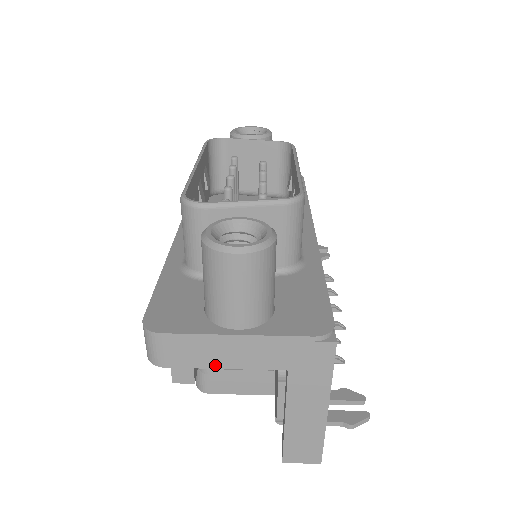
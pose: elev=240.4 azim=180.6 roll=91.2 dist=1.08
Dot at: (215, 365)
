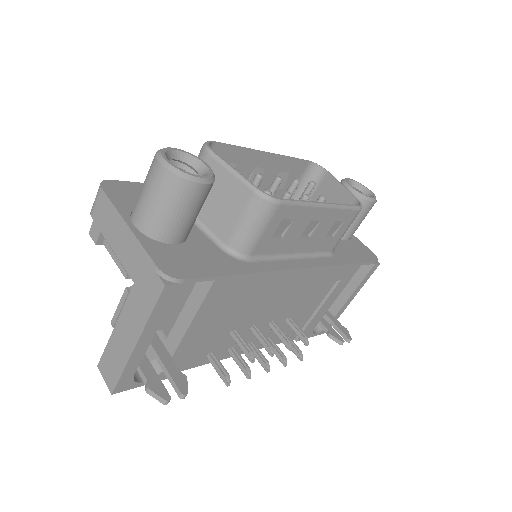
Dot at: (109, 239)
